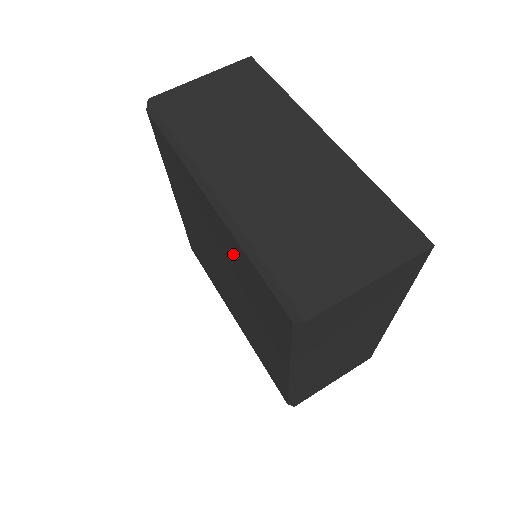
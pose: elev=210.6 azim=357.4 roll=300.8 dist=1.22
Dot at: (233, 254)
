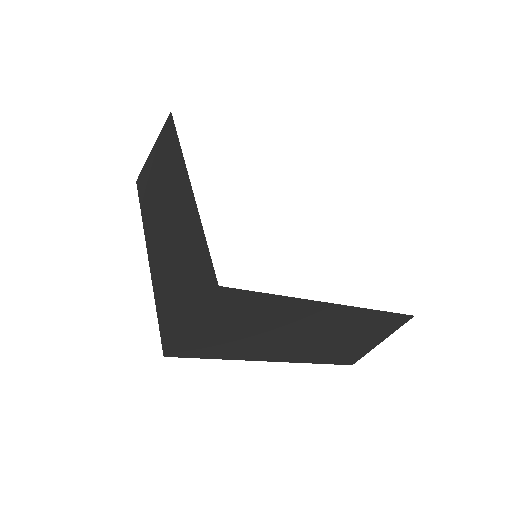
Dot at: occluded
